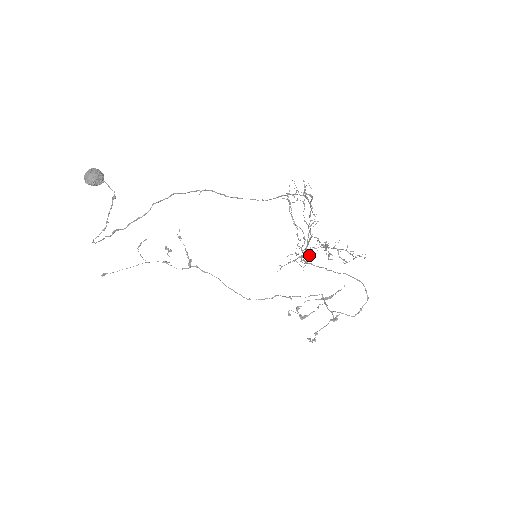
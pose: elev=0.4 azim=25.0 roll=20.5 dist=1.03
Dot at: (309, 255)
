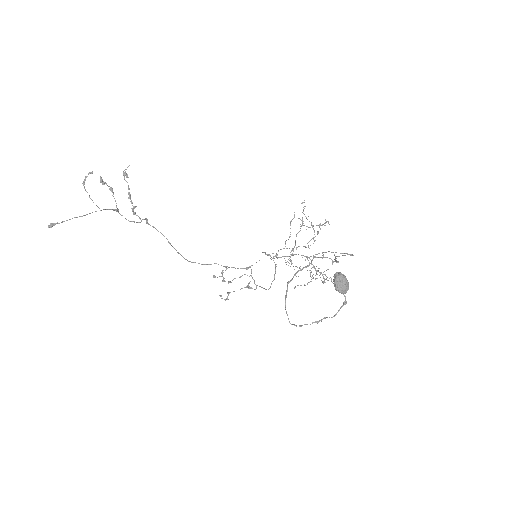
Dot at: occluded
